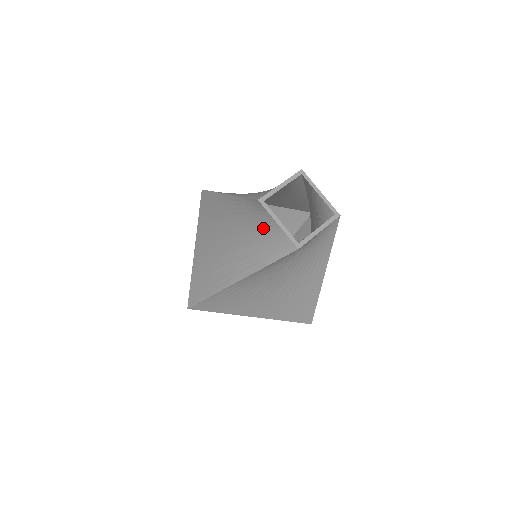
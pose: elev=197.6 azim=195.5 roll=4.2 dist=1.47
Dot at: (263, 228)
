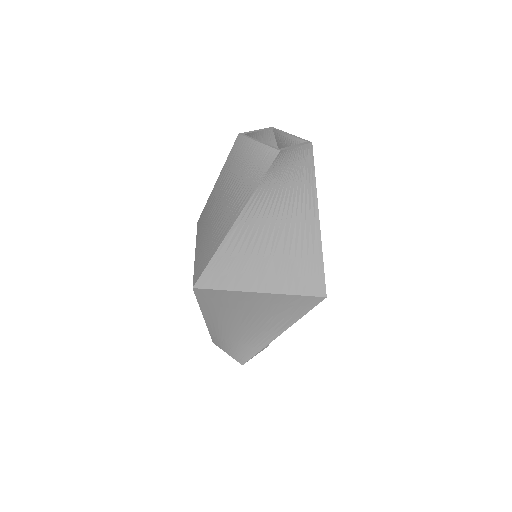
Dot at: (248, 159)
